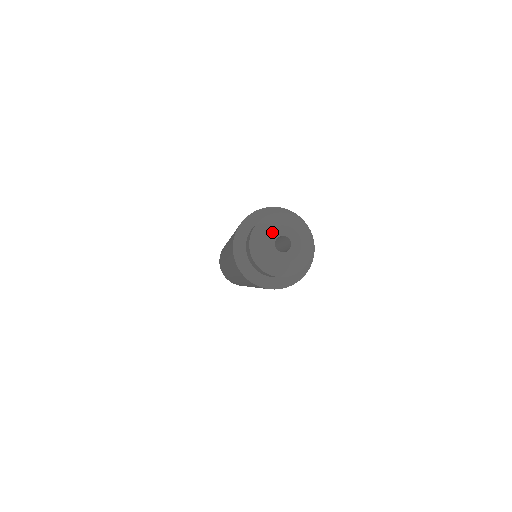
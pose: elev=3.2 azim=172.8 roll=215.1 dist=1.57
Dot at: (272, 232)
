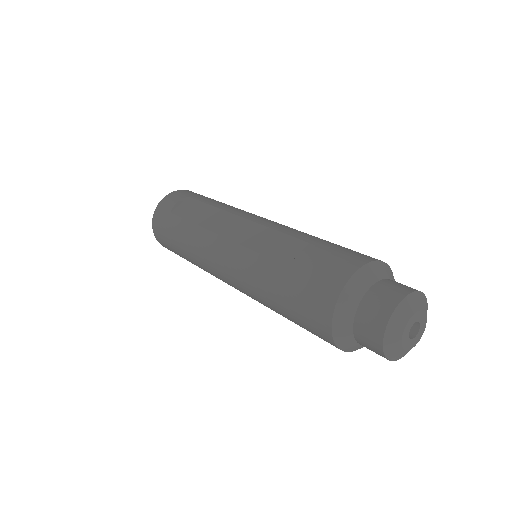
Dot at: (410, 321)
